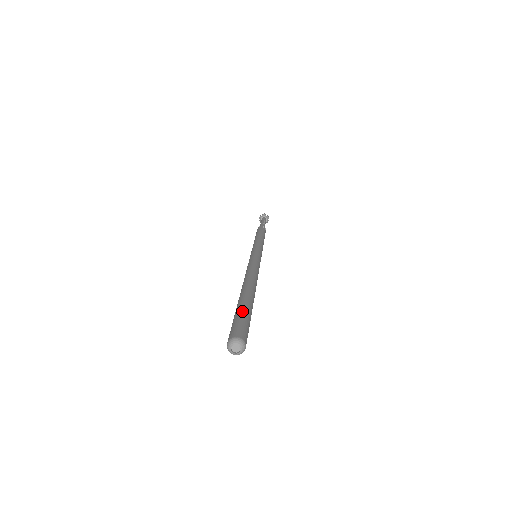
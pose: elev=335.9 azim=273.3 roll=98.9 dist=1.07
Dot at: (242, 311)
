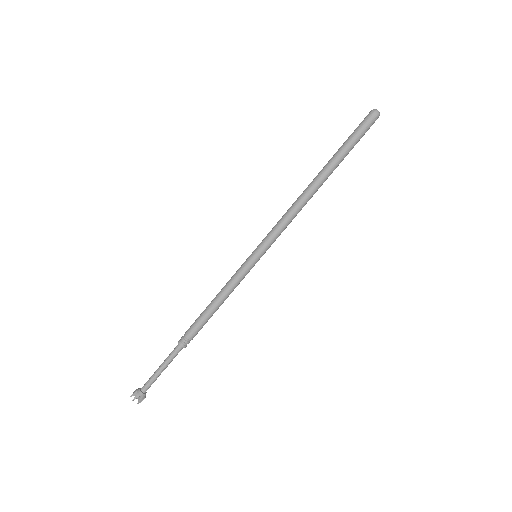
Dot at: occluded
